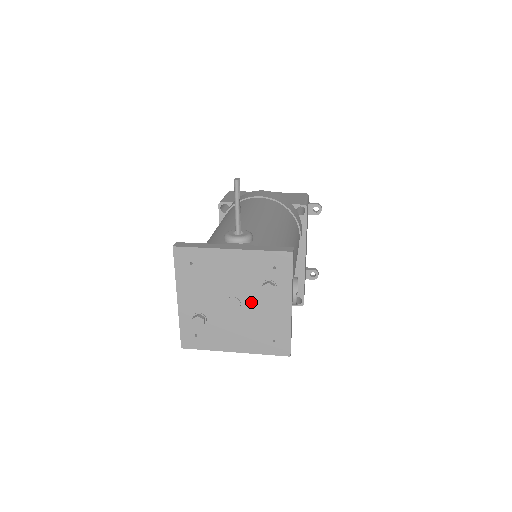
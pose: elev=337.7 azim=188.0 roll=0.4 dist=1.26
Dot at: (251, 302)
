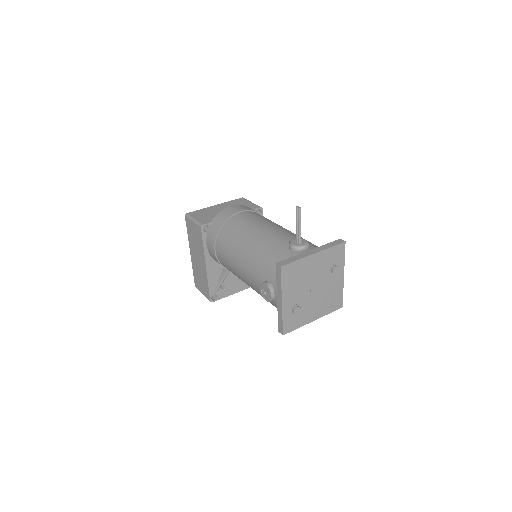
Dot at: (324, 283)
